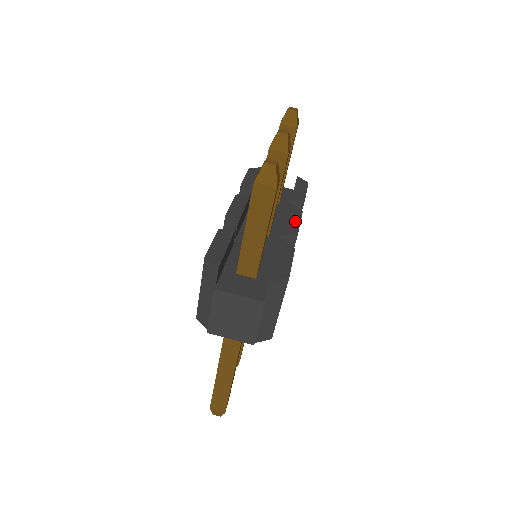
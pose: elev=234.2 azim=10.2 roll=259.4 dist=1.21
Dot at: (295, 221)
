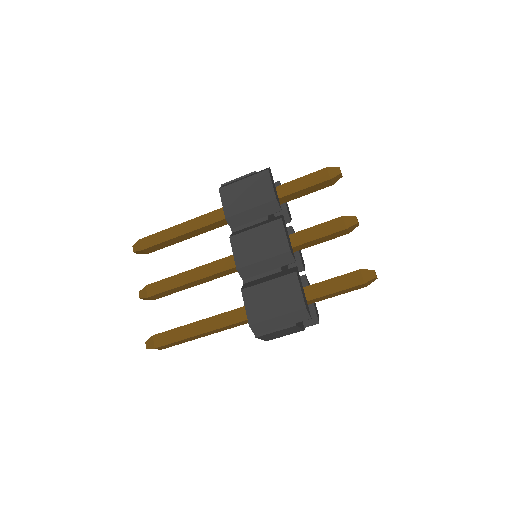
Dot at: (300, 250)
